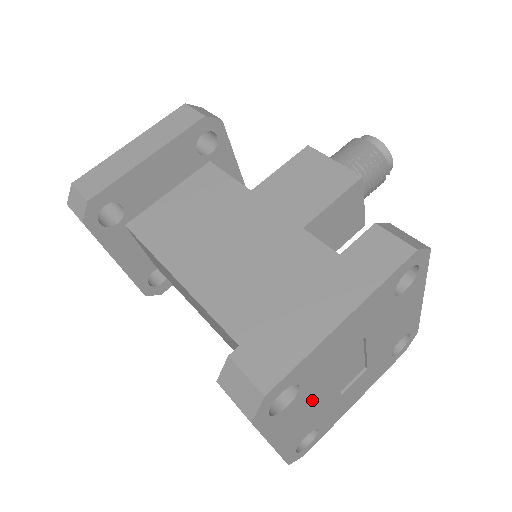
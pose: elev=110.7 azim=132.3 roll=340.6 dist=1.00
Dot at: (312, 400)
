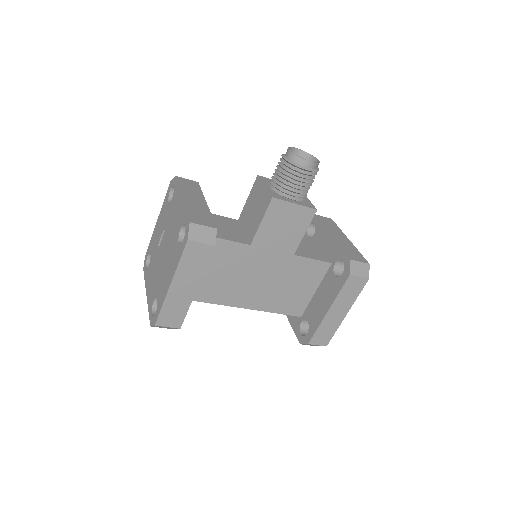
Dot at: occluded
